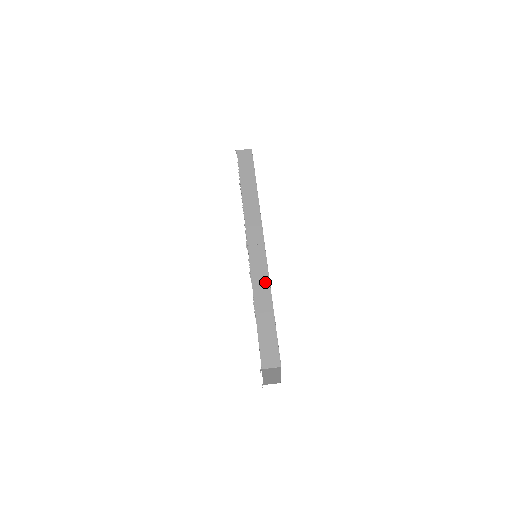
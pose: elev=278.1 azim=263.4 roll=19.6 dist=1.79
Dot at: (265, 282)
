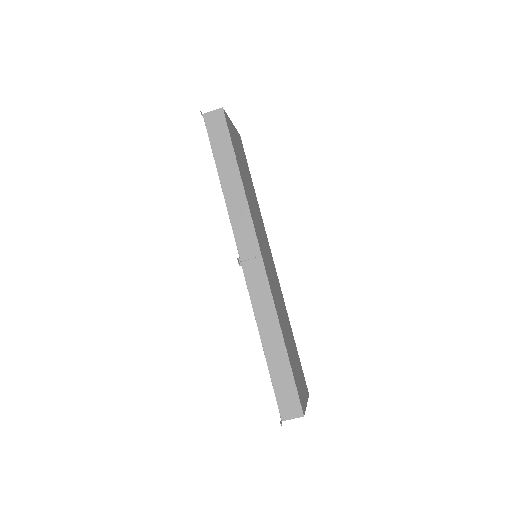
Dot at: (270, 310)
